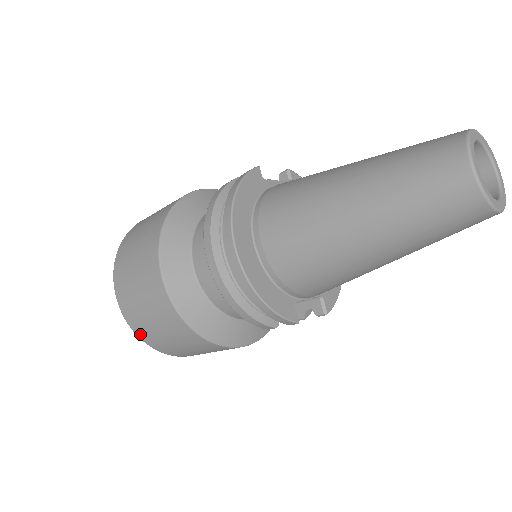
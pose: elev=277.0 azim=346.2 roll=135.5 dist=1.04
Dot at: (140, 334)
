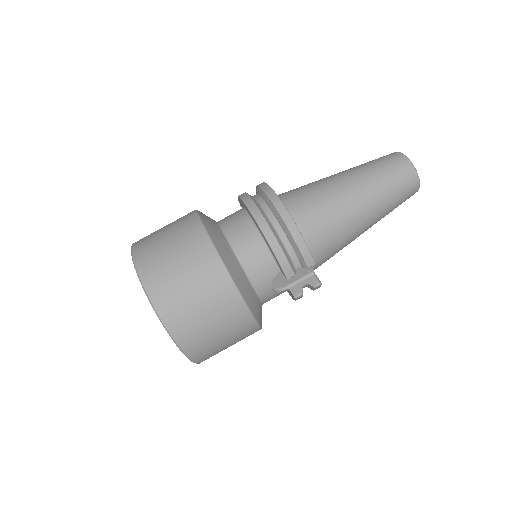
Dot at: (157, 299)
